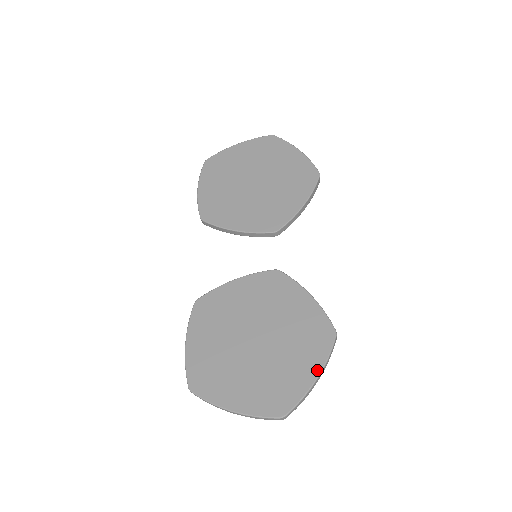
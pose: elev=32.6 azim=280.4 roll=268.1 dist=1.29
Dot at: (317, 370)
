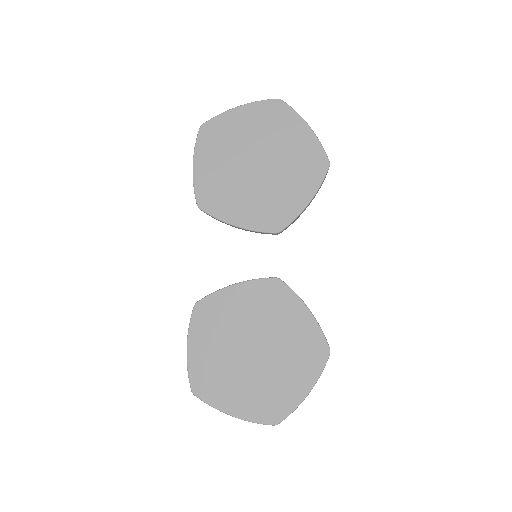
Dot at: (310, 386)
